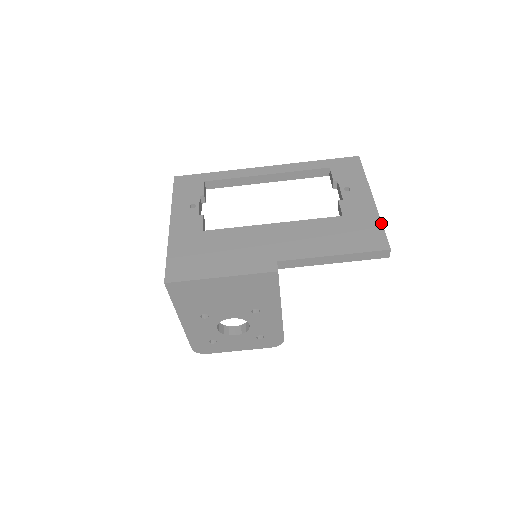
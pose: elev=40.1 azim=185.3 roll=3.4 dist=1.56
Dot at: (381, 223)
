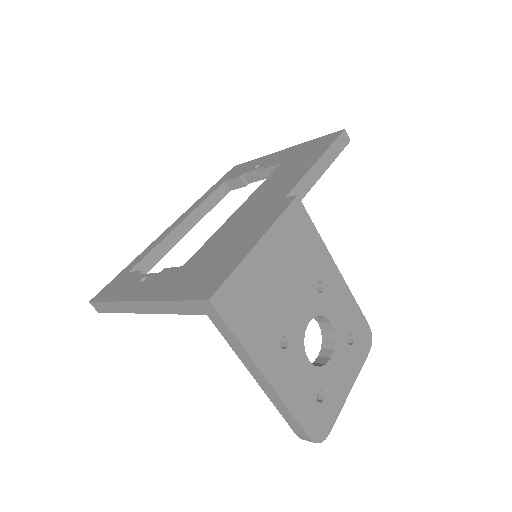
Dot at: (312, 140)
